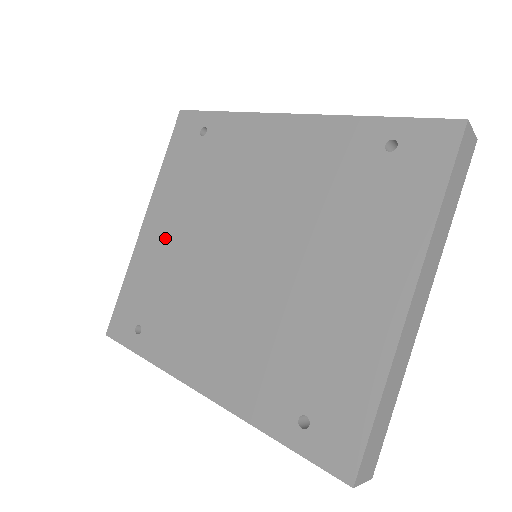
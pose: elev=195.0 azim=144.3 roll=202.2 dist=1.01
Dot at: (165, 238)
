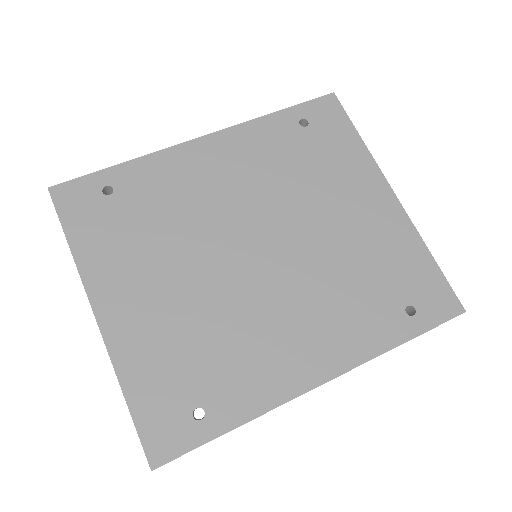
Dot at: (149, 306)
